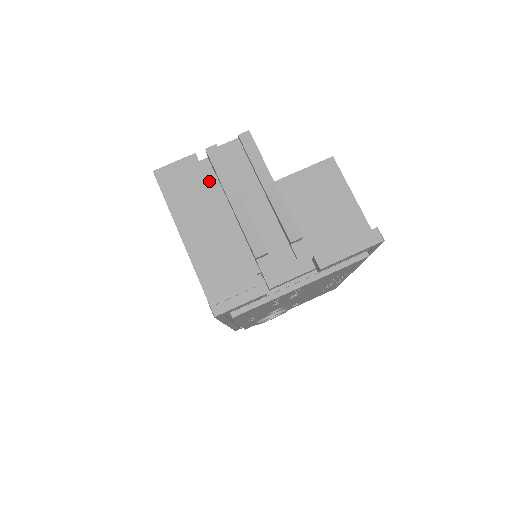
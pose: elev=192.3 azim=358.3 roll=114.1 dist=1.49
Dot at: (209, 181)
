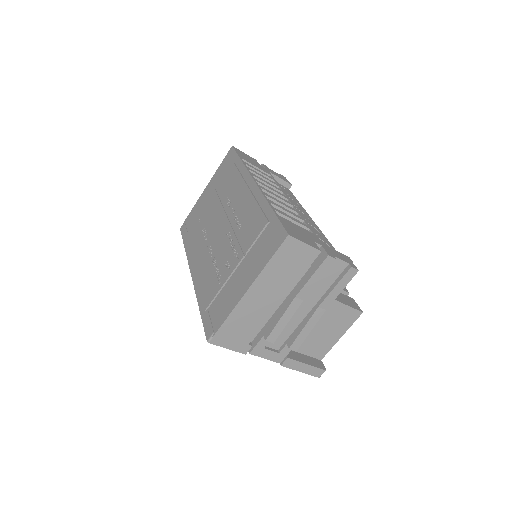
Dot at: occluded
